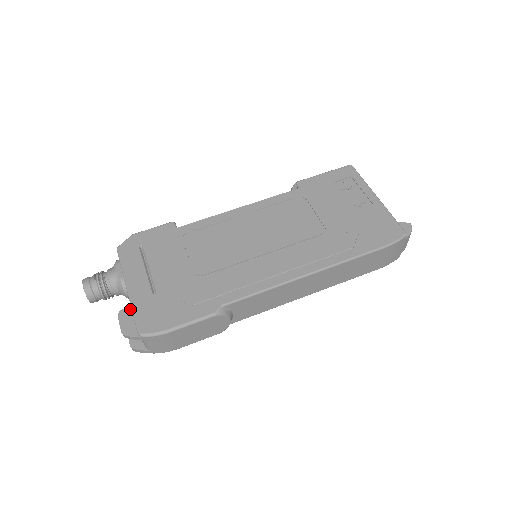
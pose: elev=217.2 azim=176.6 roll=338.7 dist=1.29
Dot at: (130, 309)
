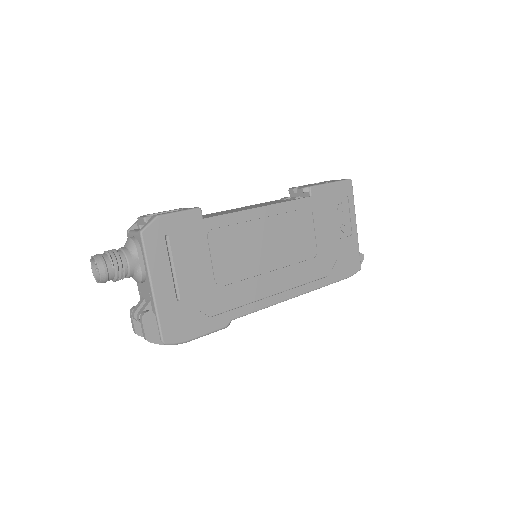
Dot at: (154, 313)
